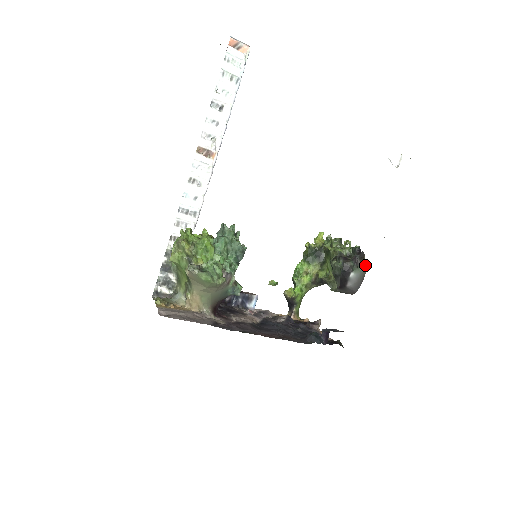
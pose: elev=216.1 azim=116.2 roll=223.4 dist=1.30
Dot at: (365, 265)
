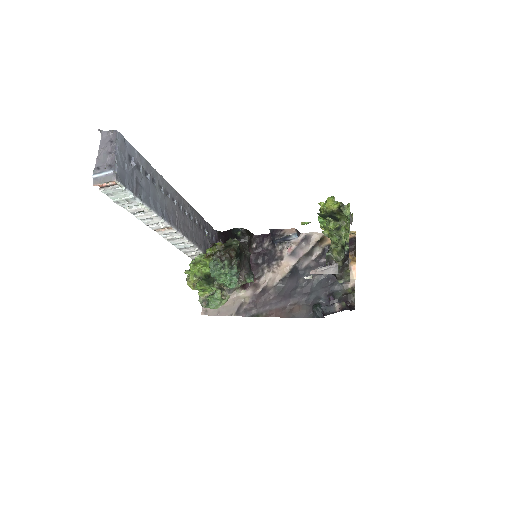
Dot at: (348, 276)
